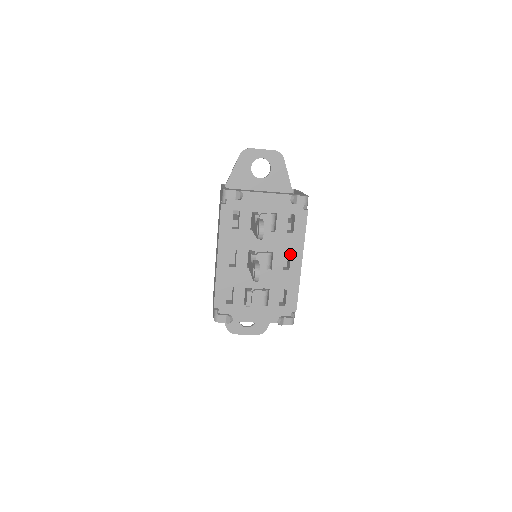
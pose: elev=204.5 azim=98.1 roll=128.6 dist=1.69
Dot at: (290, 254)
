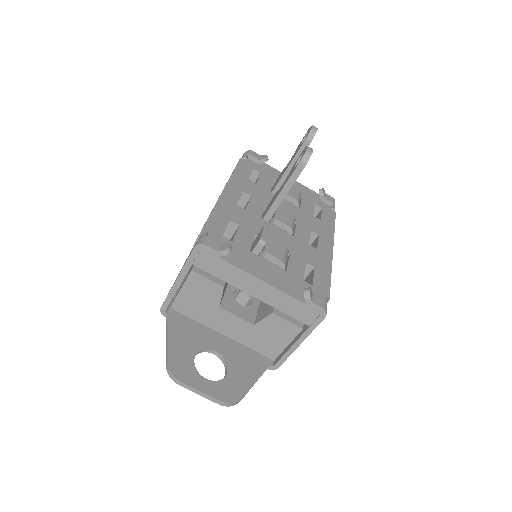
Dot at: (316, 238)
